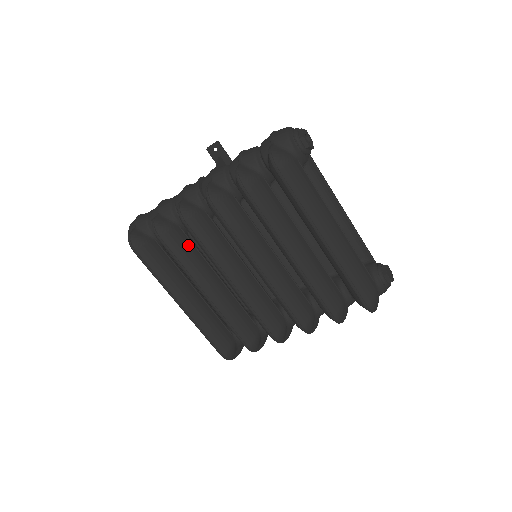
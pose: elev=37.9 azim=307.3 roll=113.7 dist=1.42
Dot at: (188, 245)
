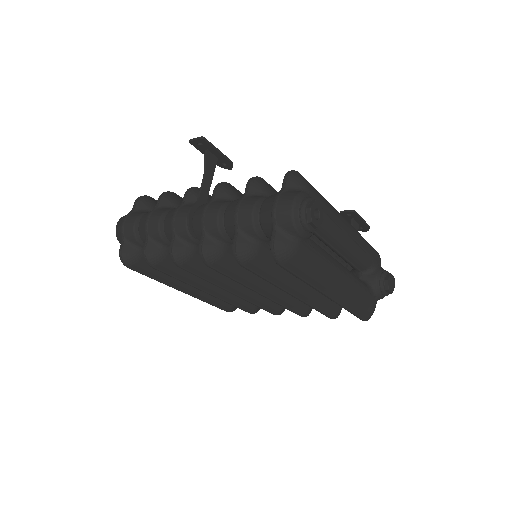
Dot at: occluded
